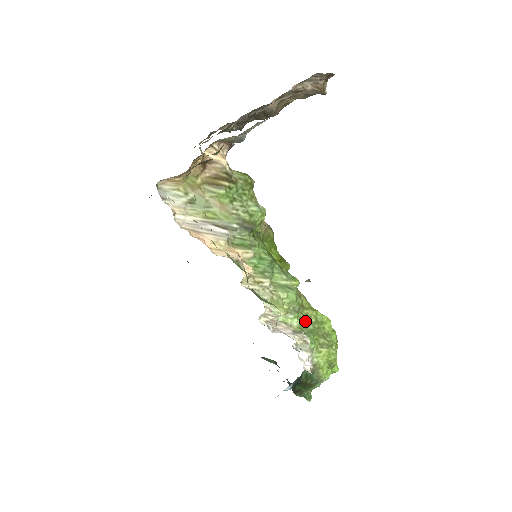
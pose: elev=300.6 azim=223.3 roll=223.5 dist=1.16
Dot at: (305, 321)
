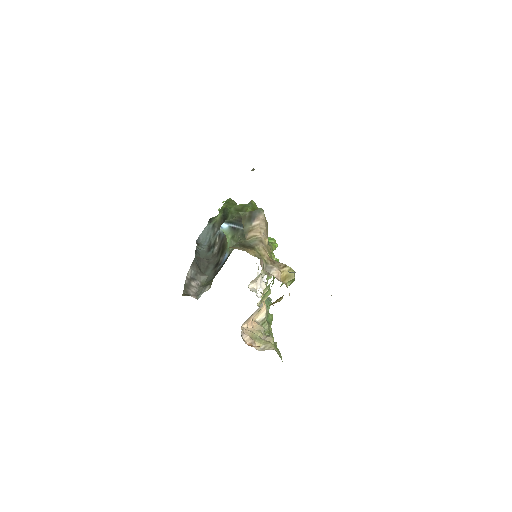
Dot at: occluded
